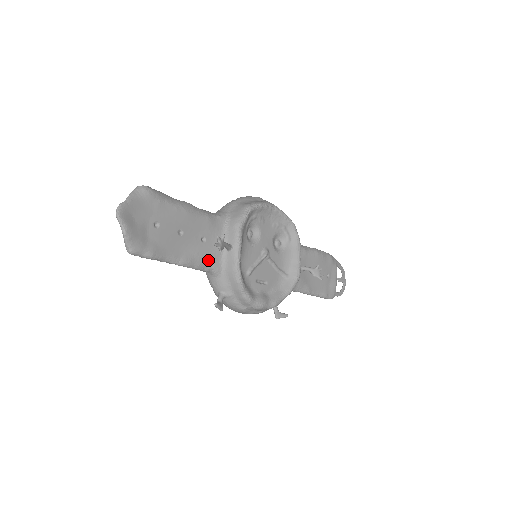
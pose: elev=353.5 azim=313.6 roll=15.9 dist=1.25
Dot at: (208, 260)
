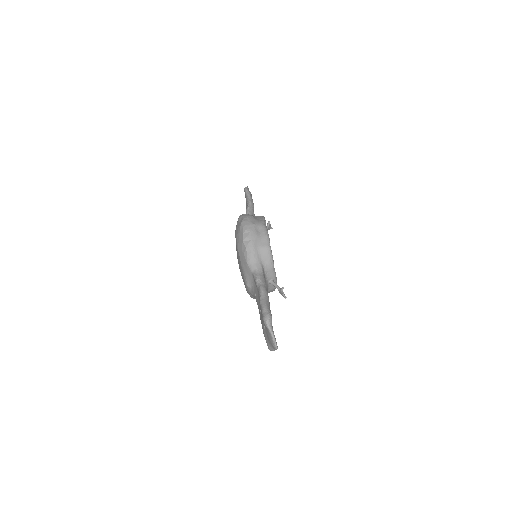
Dot at: occluded
